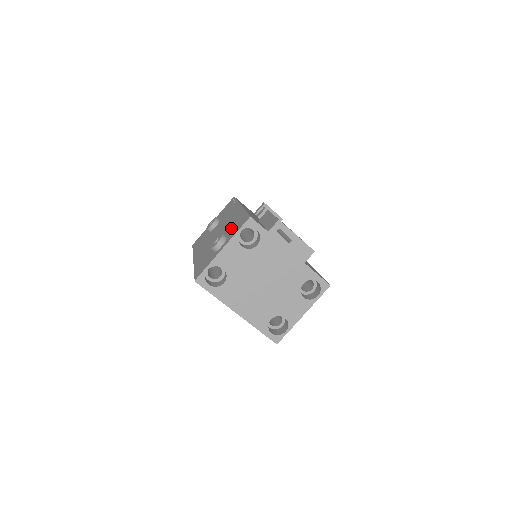
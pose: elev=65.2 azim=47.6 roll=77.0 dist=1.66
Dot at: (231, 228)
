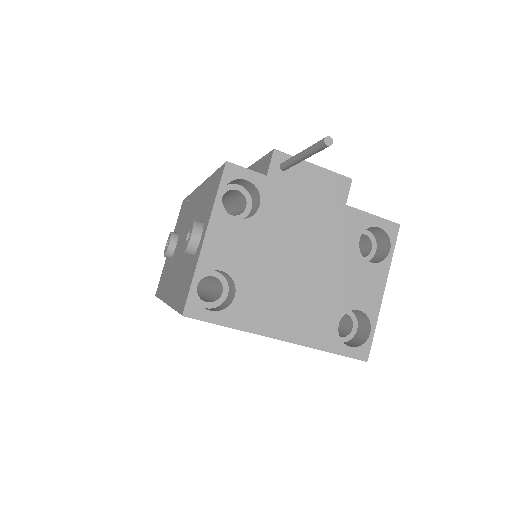
Dot at: (202, 209)
